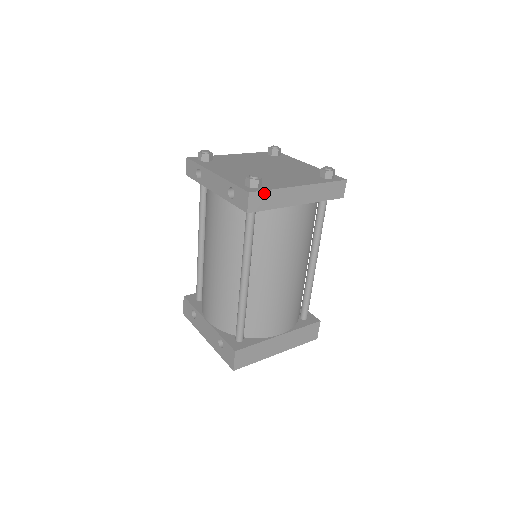
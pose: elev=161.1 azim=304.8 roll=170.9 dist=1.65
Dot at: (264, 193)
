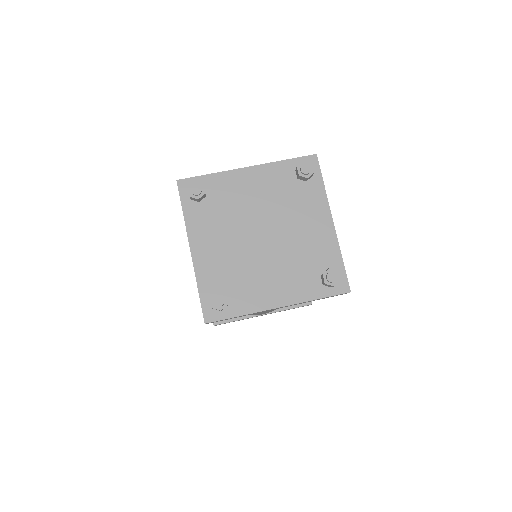
Dot at: occluded
